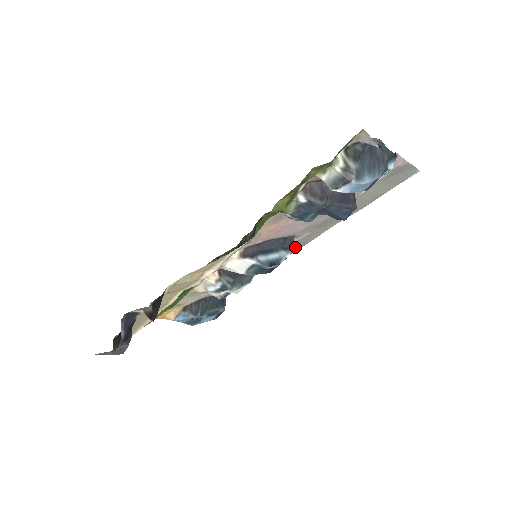
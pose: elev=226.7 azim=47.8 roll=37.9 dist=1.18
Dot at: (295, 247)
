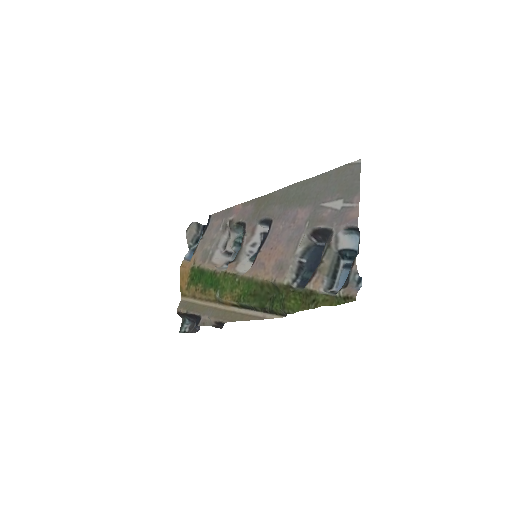
Dot at: (264, 203)
